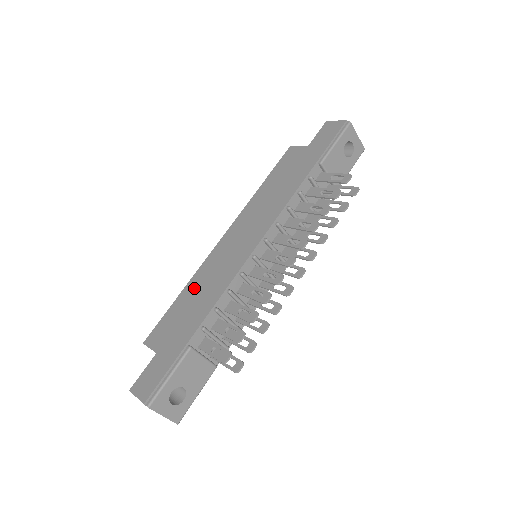
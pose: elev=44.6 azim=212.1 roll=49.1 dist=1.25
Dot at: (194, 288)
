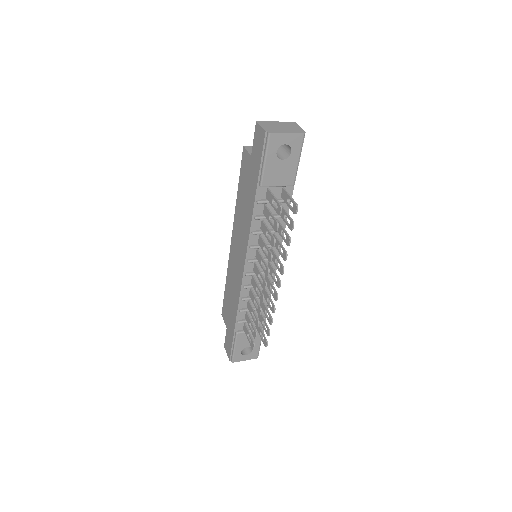
Dot at: (229, 285)
